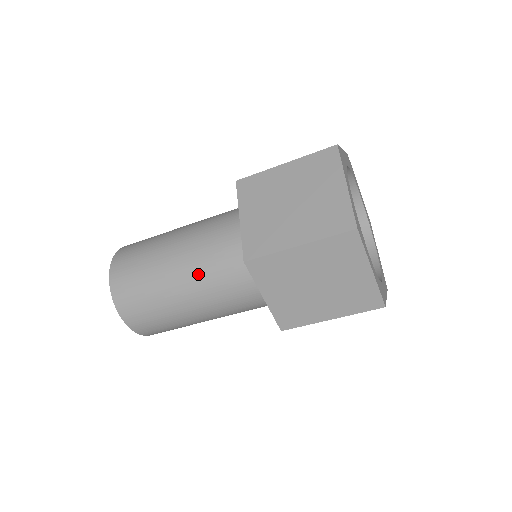
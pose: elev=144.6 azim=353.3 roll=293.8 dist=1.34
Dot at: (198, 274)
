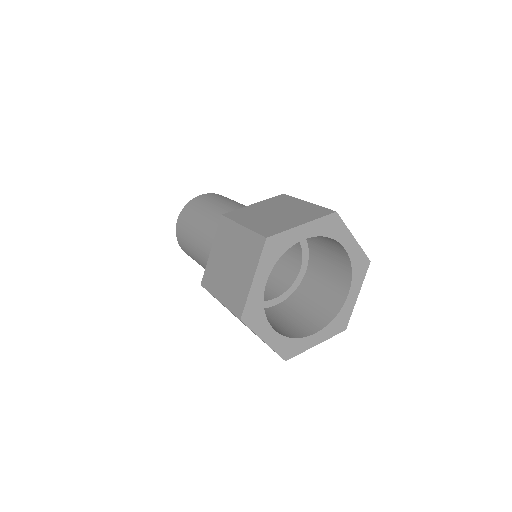
Dot at: (216, 220)
